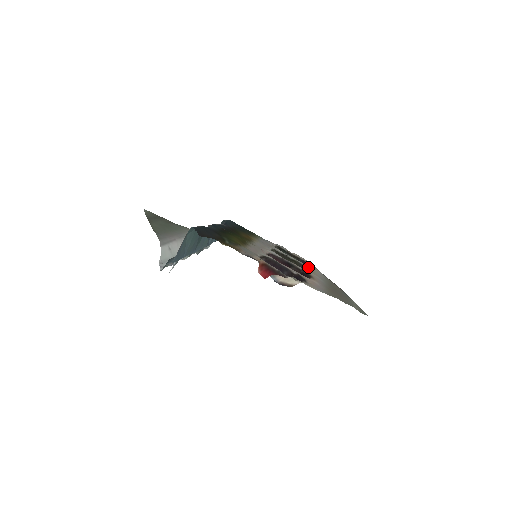
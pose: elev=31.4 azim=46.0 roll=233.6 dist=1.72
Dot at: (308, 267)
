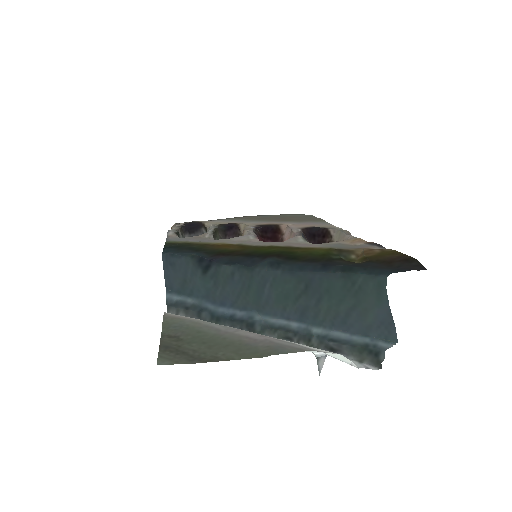
Dot at: (221, 224)
